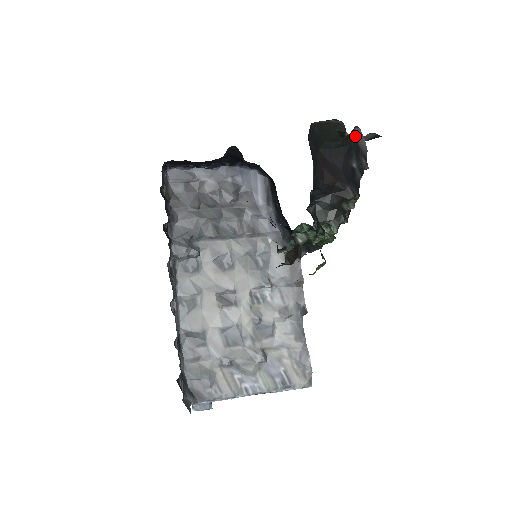
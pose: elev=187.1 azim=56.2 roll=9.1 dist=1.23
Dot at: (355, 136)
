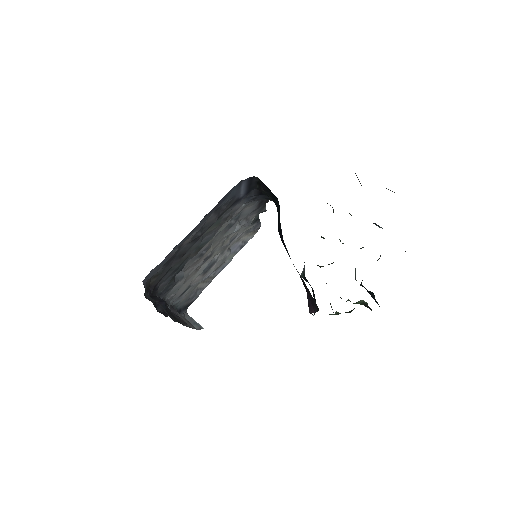
Dot at: occluded
